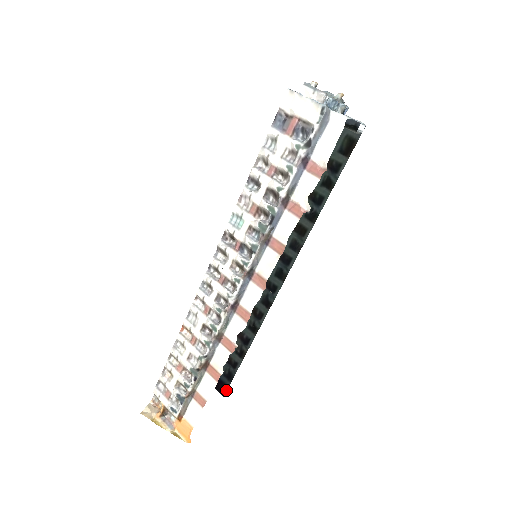
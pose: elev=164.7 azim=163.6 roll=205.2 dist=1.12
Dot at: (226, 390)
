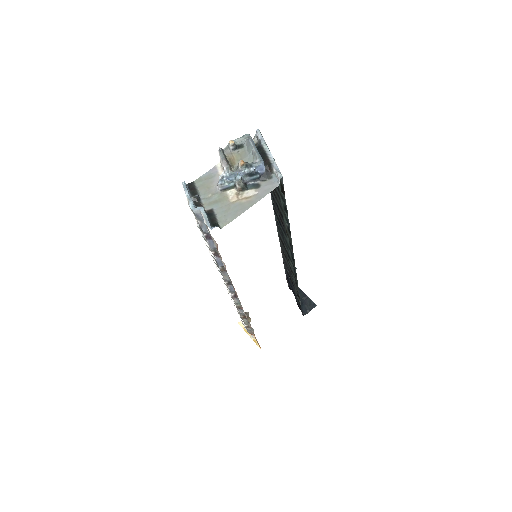
Dot at: (302, 313)
